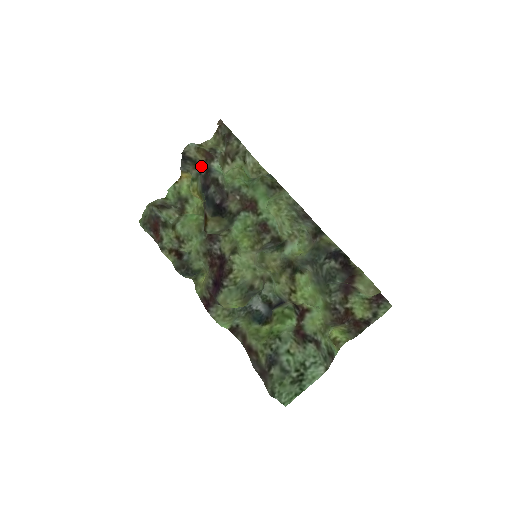
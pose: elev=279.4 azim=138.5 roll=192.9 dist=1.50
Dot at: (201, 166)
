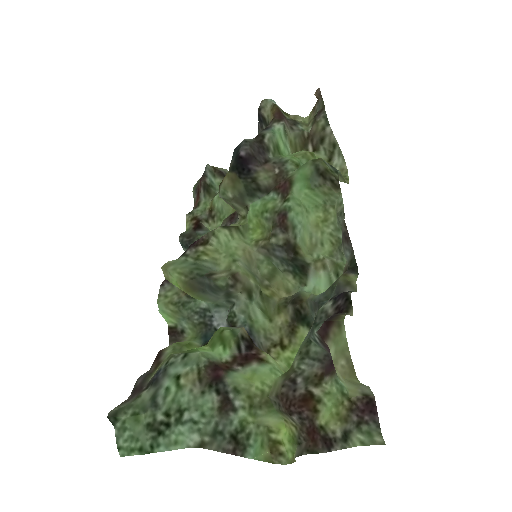
Dot at: occluded
